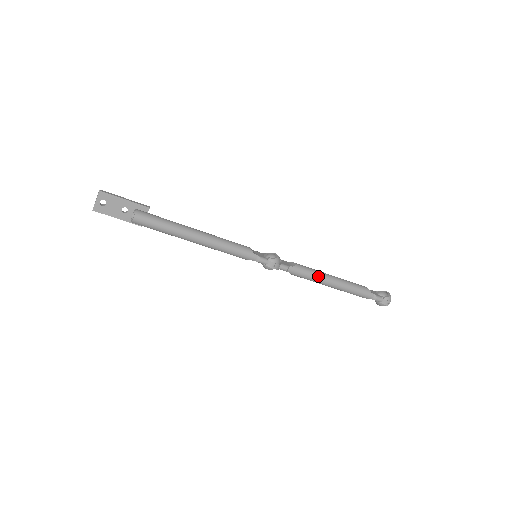
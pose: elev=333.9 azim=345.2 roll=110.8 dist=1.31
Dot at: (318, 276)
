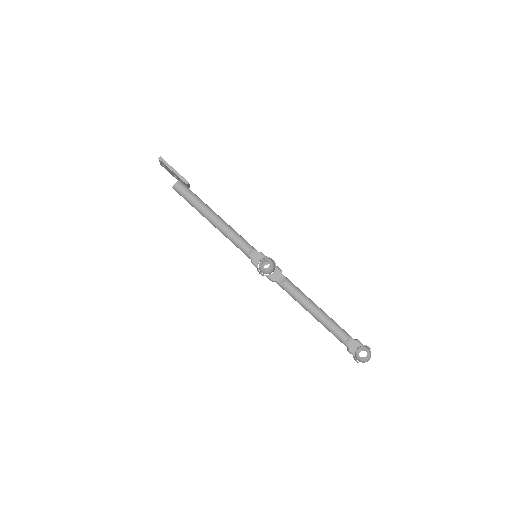
Dot at: (299, 302)
